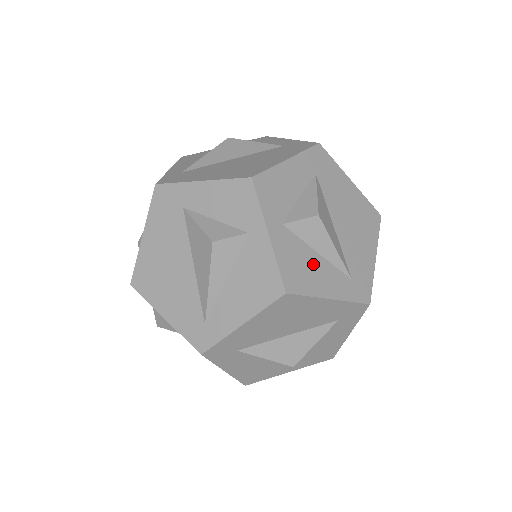
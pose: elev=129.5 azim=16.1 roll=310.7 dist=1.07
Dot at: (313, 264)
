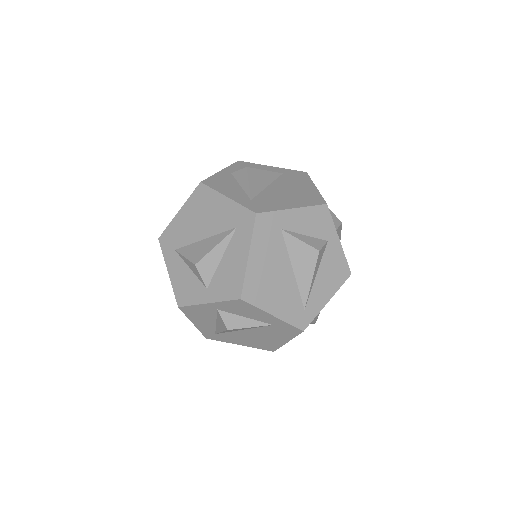
Dot at: occluded
